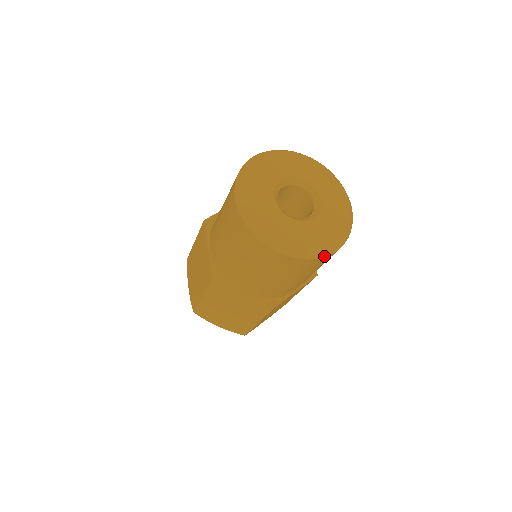
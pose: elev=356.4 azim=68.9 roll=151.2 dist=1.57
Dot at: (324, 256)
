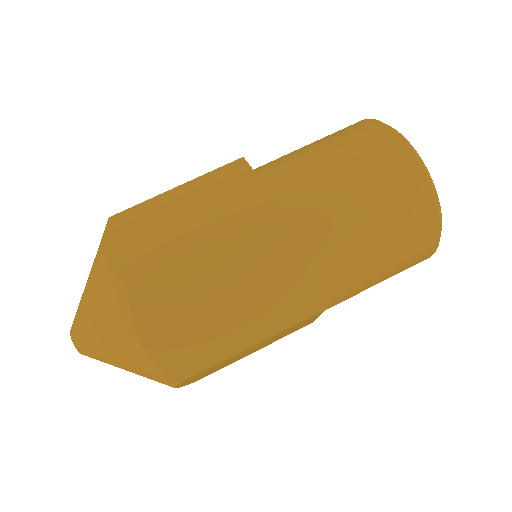
Dot at: (437, 247)
